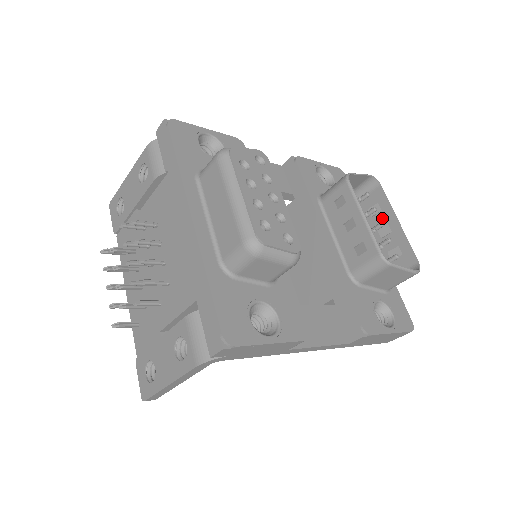
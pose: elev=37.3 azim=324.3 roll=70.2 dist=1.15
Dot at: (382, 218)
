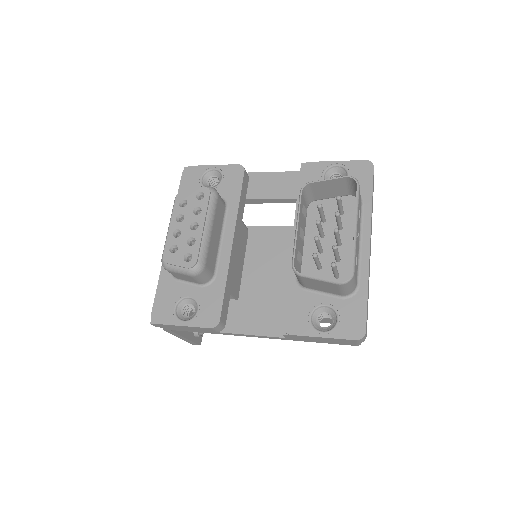
Dot at: occluded
